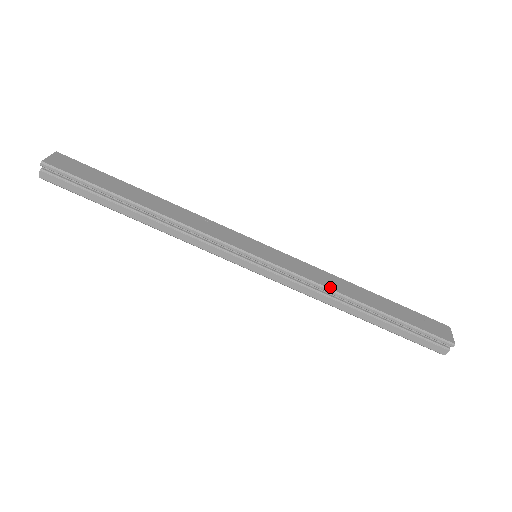
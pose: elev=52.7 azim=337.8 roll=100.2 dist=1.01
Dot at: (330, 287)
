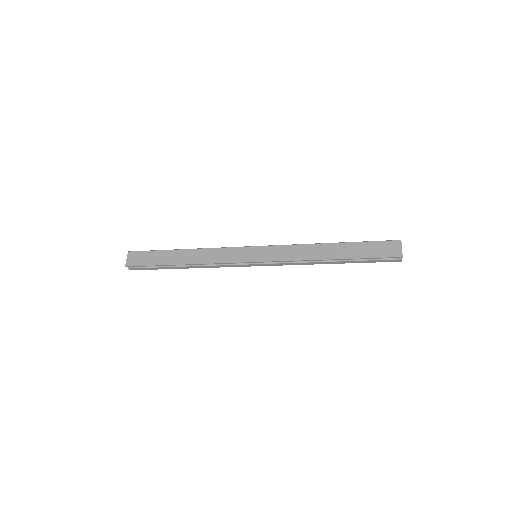
Dot at: (305, 258)
